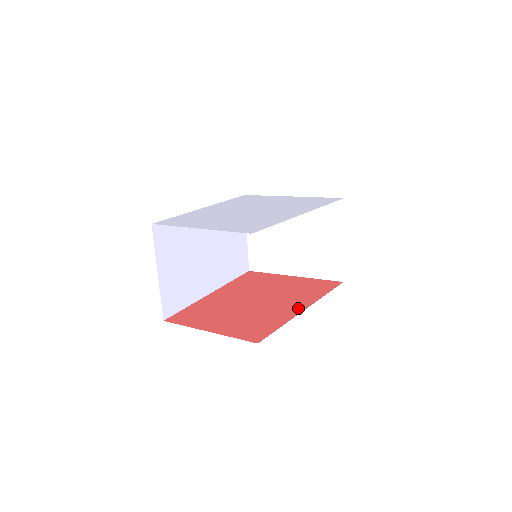
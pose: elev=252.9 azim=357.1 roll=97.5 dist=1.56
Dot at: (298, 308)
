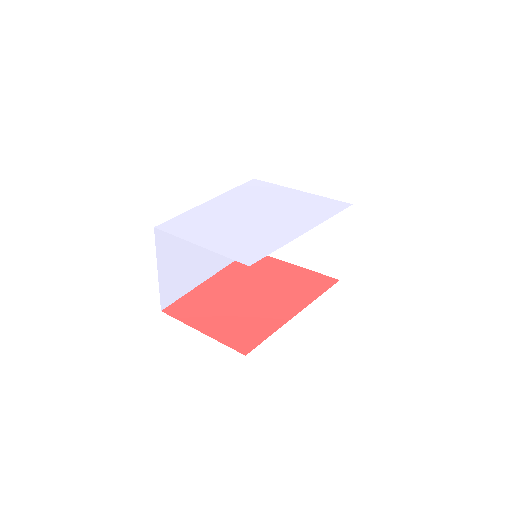
Dot at: (290, 312)
